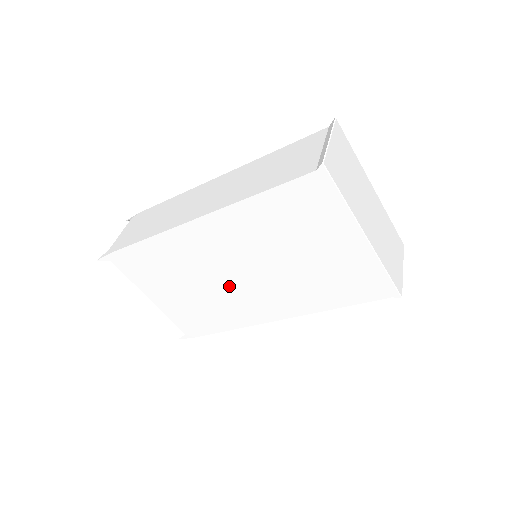
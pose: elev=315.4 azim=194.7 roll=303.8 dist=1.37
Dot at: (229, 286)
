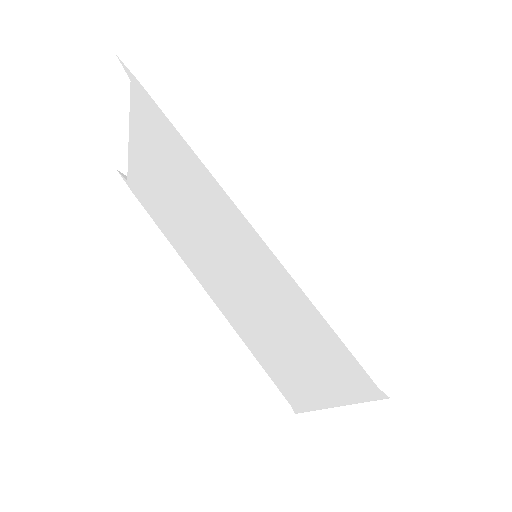
Dot at: (205, 248)
